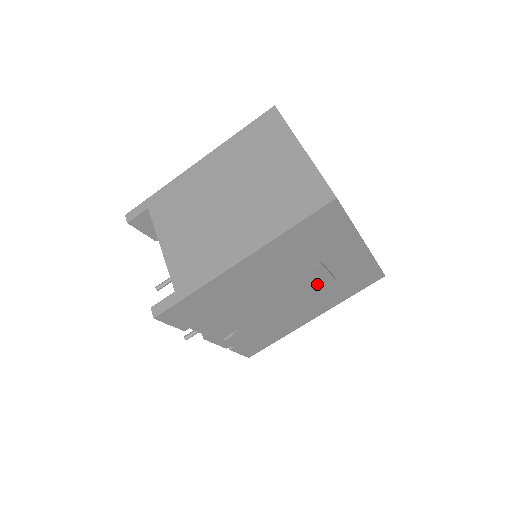
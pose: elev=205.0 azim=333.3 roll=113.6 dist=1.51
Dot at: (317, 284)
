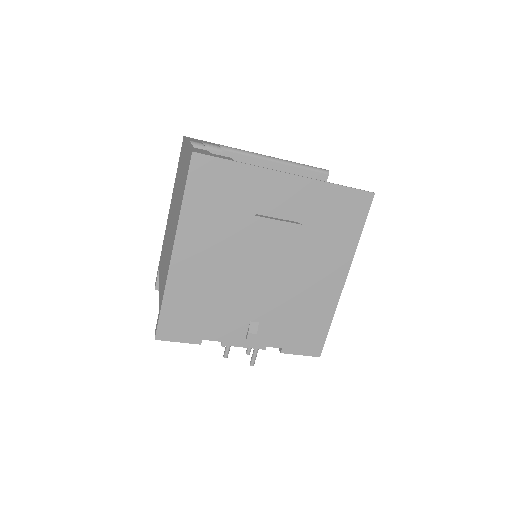
Dot at: (281, 238)
